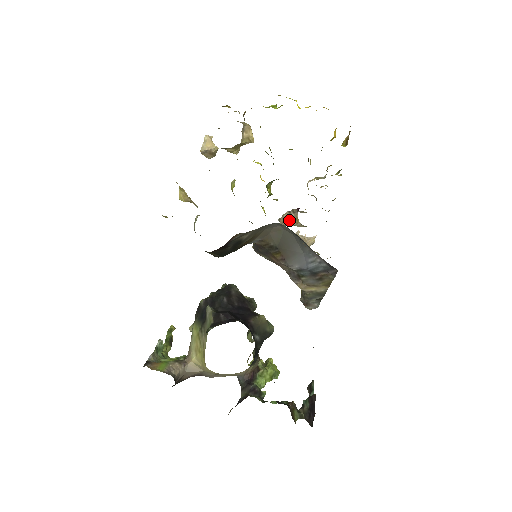
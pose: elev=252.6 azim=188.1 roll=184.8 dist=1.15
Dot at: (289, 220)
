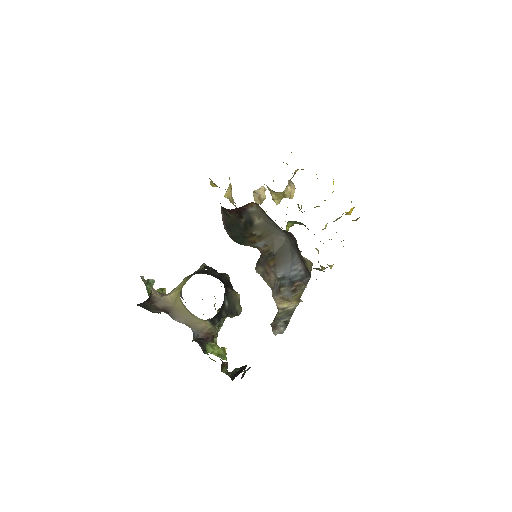
Dot at: occluded
